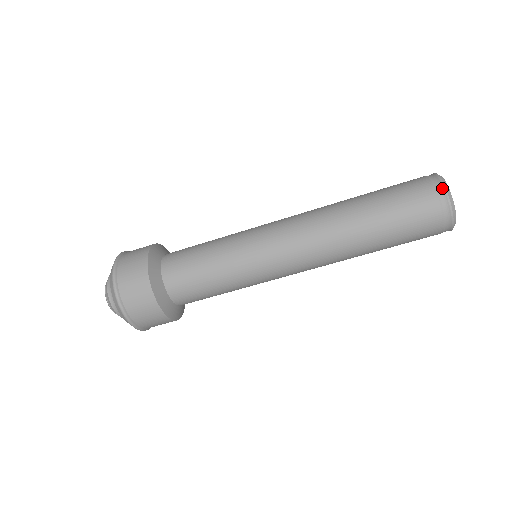
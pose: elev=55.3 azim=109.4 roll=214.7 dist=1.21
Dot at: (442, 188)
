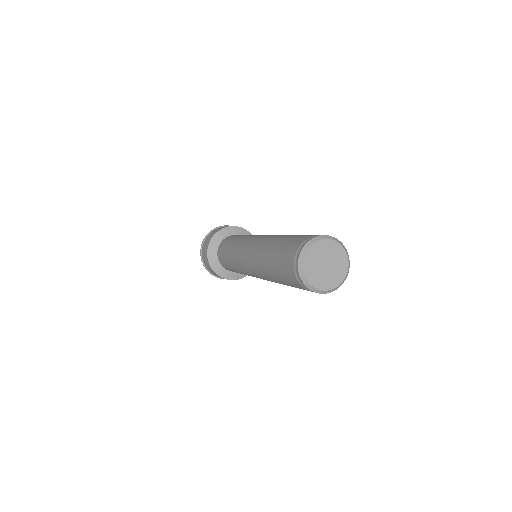
Dot at: (301, 282)
